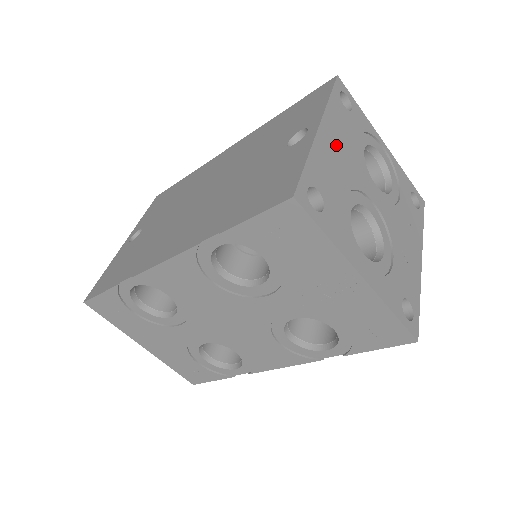
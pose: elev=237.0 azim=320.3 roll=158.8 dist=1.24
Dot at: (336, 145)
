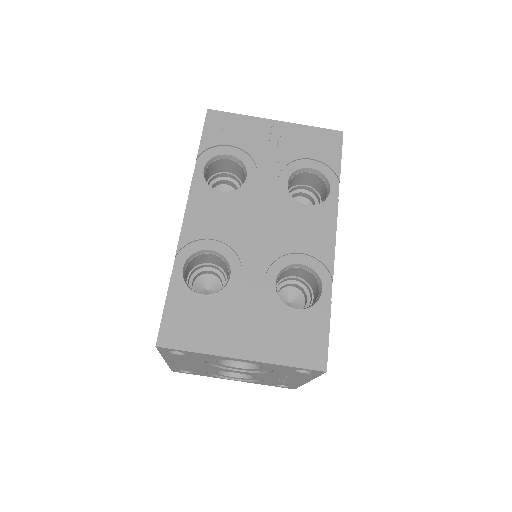
Dot at: occluded
